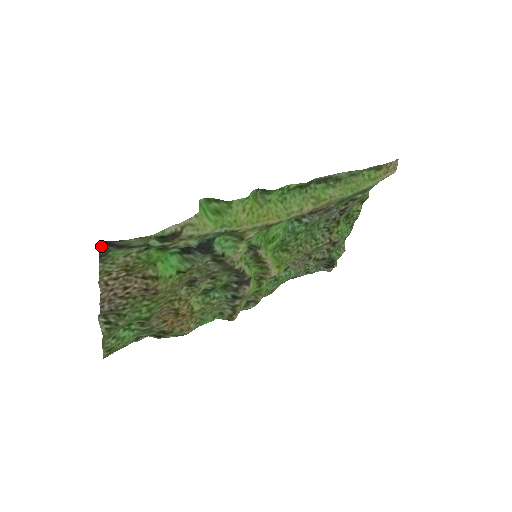
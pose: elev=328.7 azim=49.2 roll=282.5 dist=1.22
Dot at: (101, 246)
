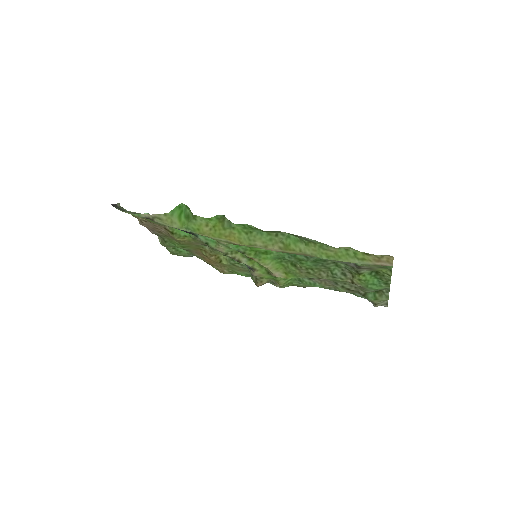
Dot at: (117, 204)
